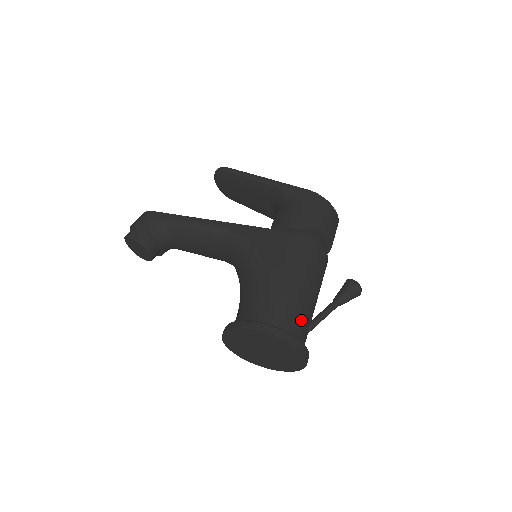
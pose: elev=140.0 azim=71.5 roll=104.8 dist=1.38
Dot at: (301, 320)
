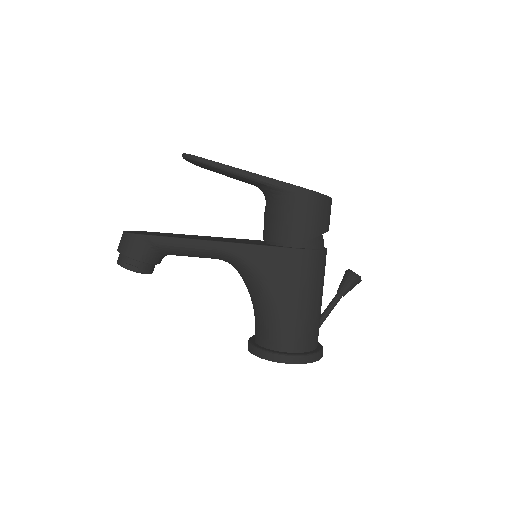
Dot at: (315, 331)
